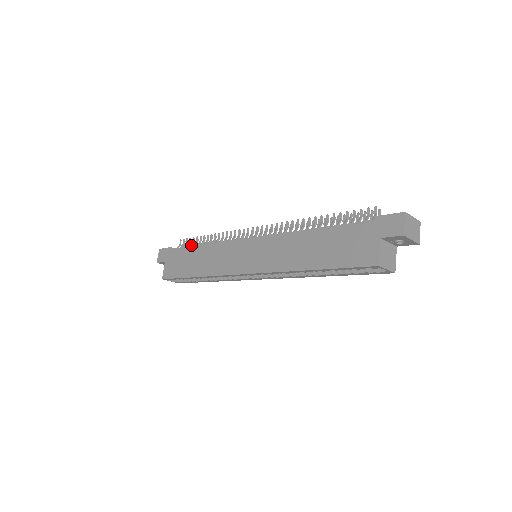
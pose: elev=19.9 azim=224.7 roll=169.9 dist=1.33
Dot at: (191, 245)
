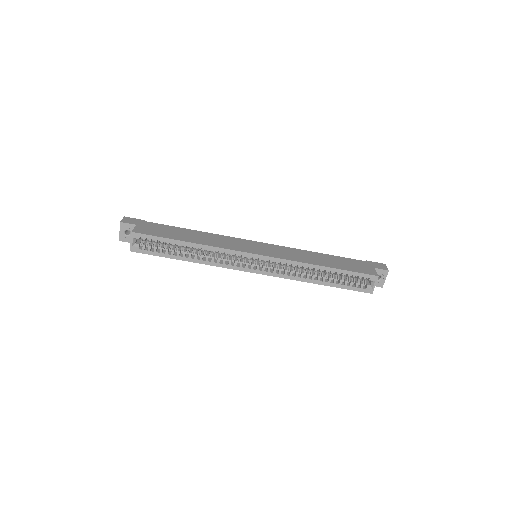
Dot at: occluded
